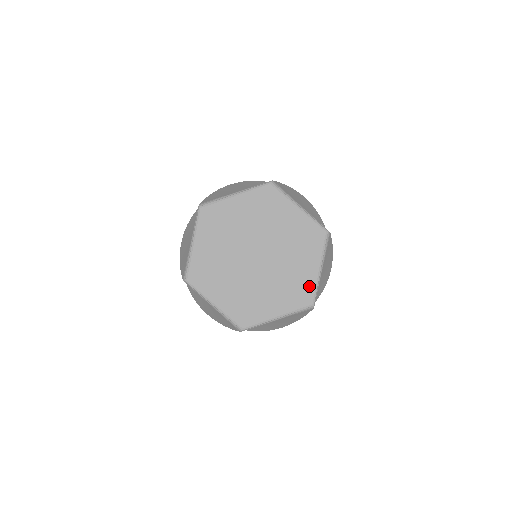
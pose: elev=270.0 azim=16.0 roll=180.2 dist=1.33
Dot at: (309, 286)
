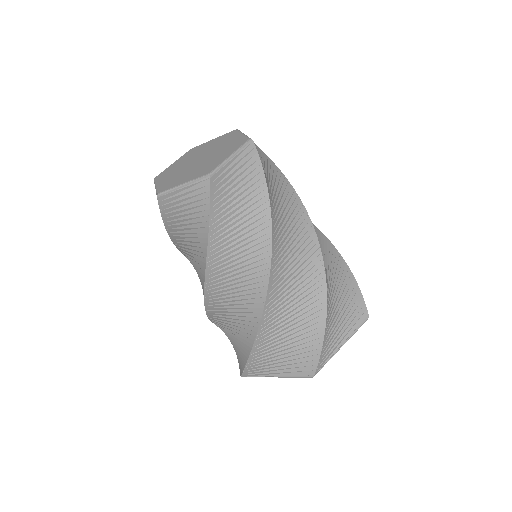
Dot at: (216, 165)
